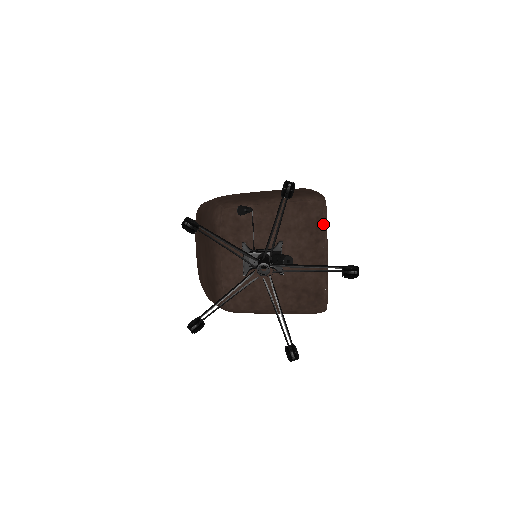
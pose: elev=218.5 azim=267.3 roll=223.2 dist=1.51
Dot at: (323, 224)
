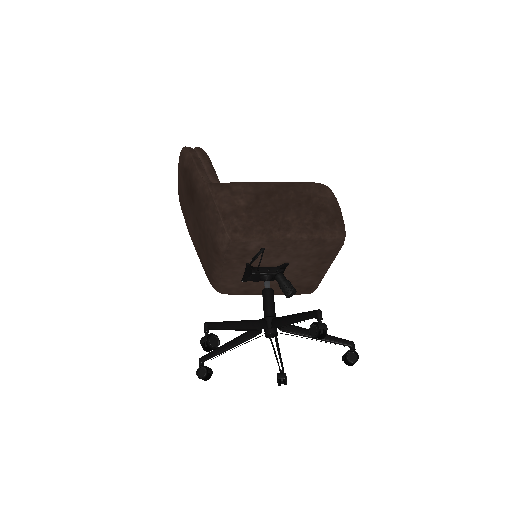
Dot at: (335, 253)
